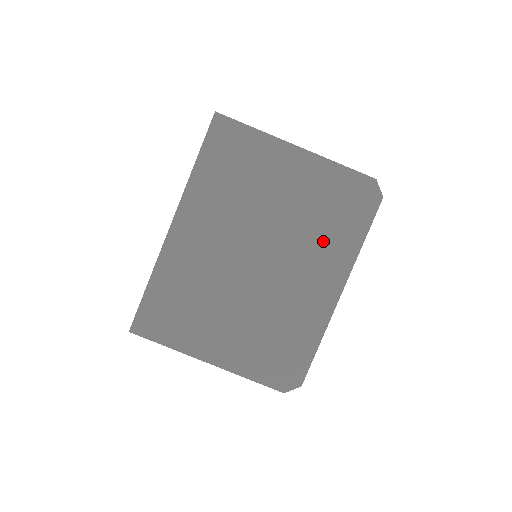
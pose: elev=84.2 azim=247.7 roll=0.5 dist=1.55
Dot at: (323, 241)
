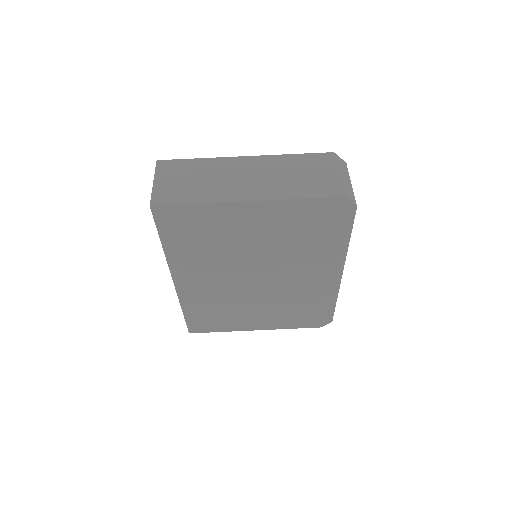
Dot at: (310, 252)
